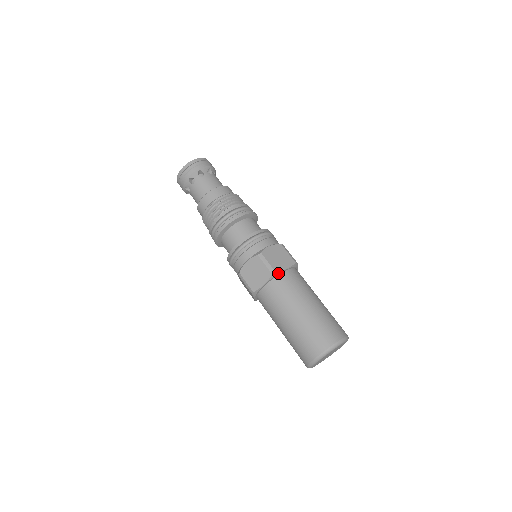
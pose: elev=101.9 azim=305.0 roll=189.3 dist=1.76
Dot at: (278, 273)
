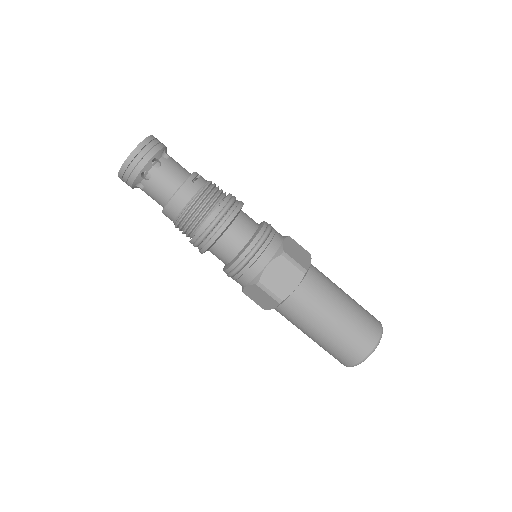
Dot at: (286, 298)
